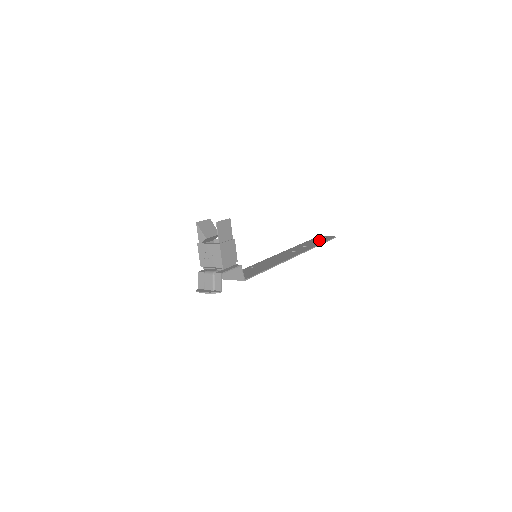
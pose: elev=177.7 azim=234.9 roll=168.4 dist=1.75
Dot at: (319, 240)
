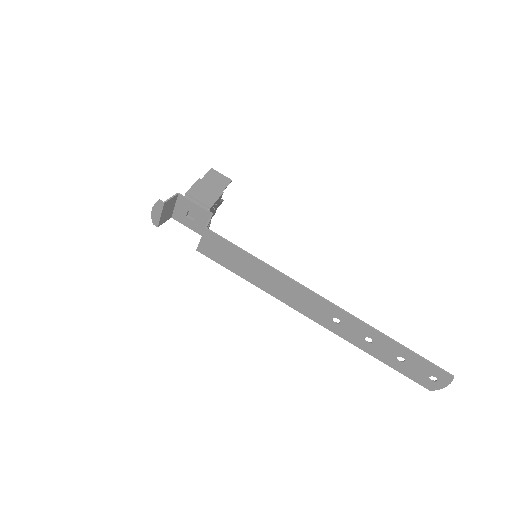
Dot at: (413, 364)
